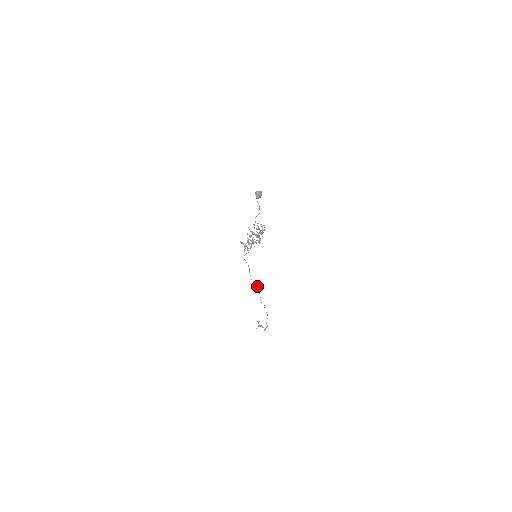
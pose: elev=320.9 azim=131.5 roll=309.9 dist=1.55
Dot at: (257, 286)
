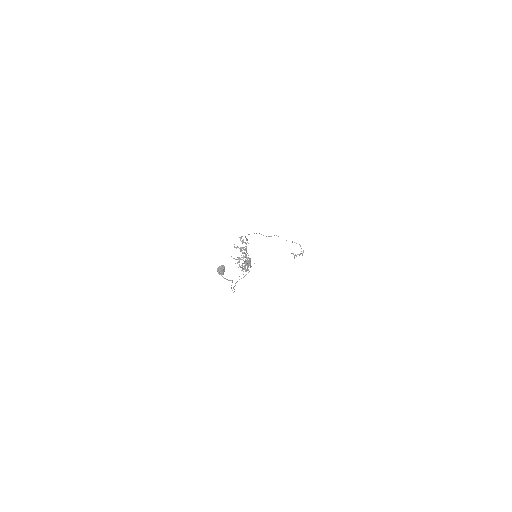
Dot at: occluded
